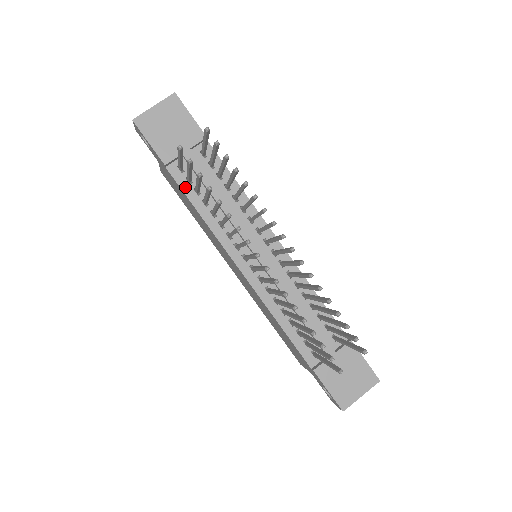
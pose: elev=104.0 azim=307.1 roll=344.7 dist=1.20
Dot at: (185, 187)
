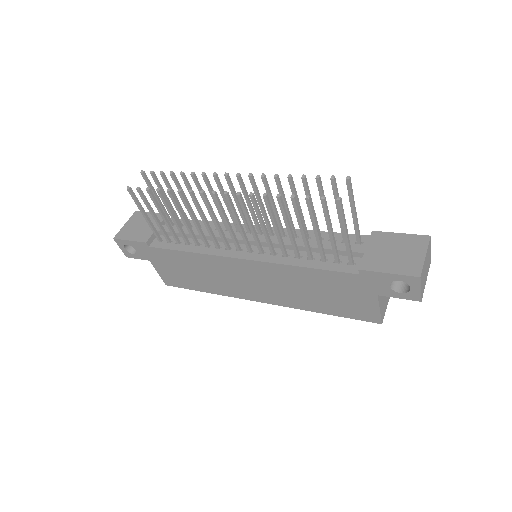
Dot at: (168, 246)
